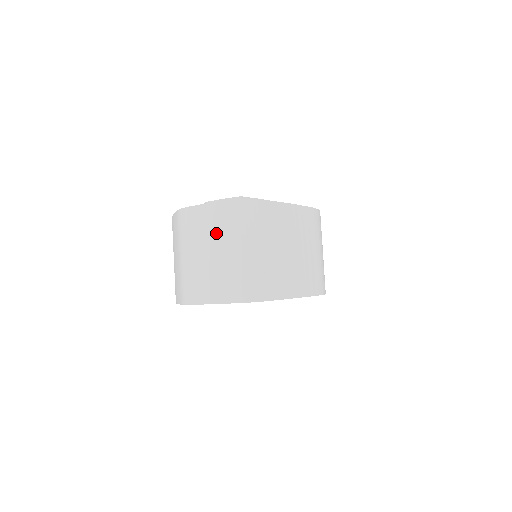
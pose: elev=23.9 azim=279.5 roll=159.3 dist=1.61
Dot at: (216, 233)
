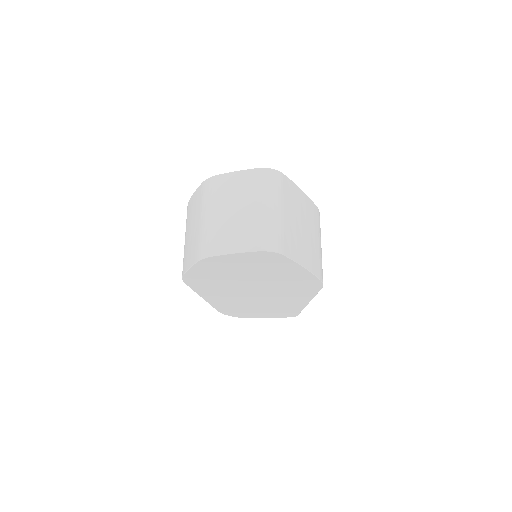
Dot at: (242, 194)
